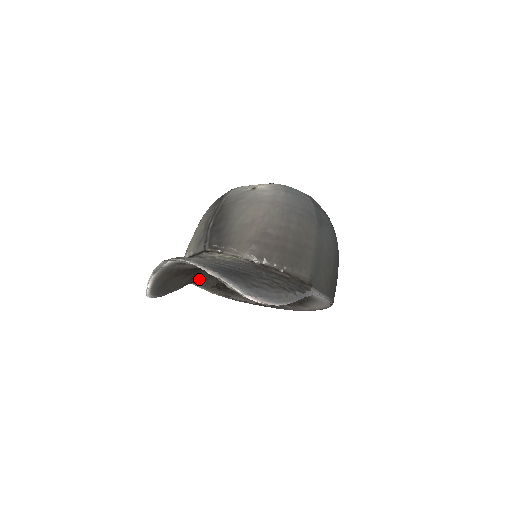
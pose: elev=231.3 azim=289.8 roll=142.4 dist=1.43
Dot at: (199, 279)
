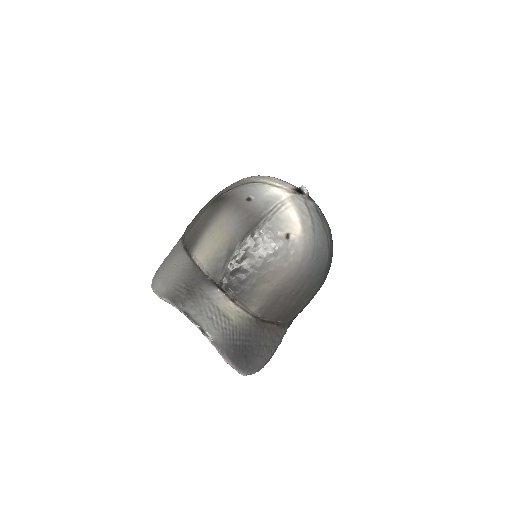
Dot at: occluded
